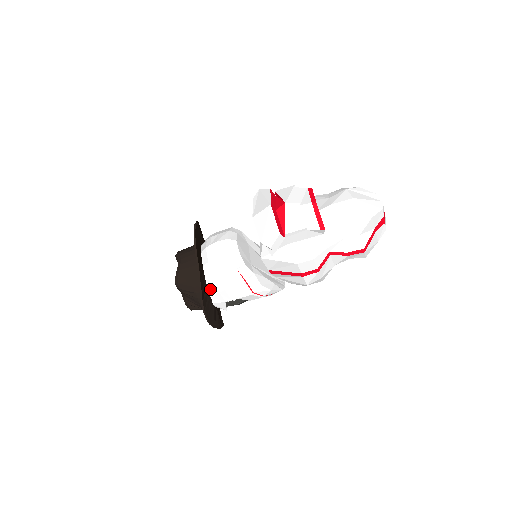
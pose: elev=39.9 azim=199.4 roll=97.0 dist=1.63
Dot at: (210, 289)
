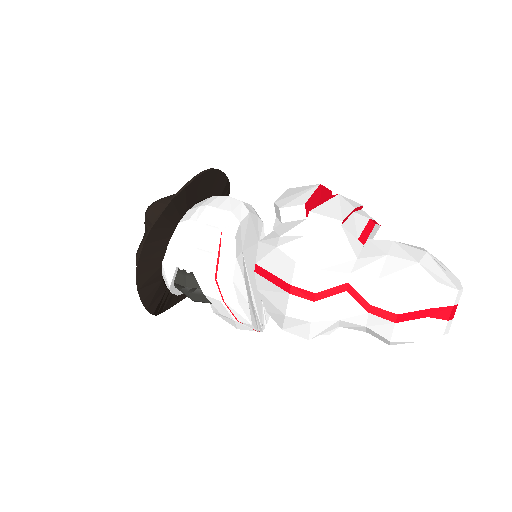
Dot at: (175, 237)
